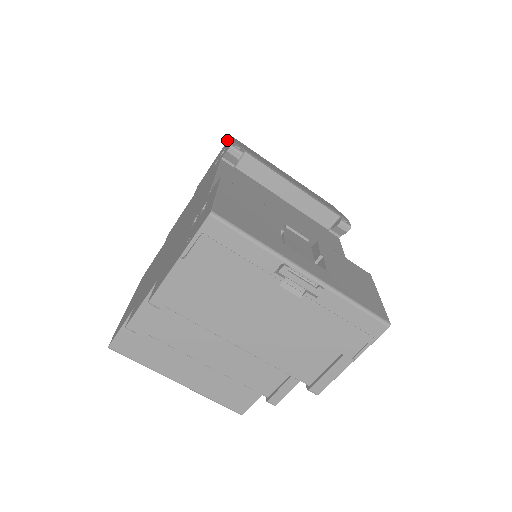
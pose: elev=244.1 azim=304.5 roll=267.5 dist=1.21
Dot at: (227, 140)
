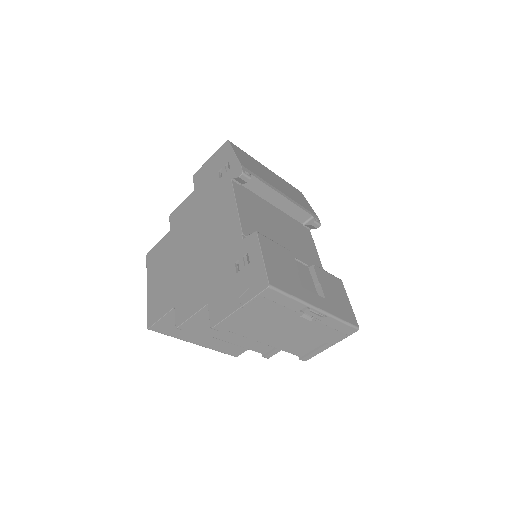
Dot at: (224, 143)
